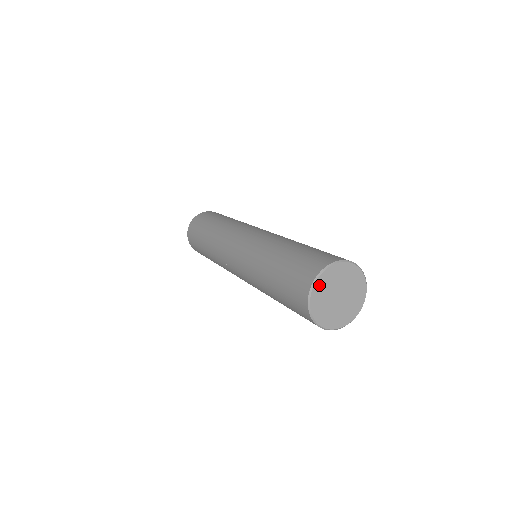
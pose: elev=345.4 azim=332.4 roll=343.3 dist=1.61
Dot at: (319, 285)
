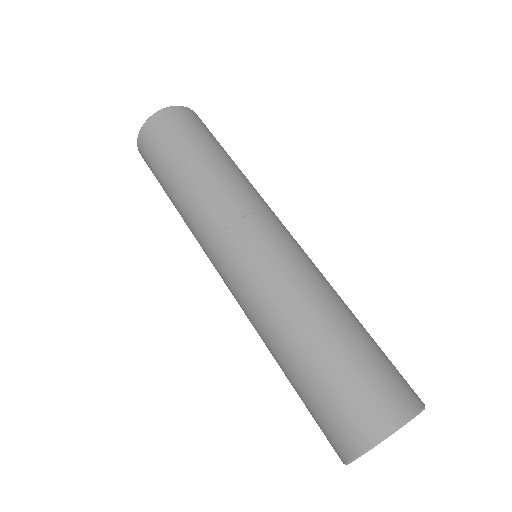
Dot at: occluded
